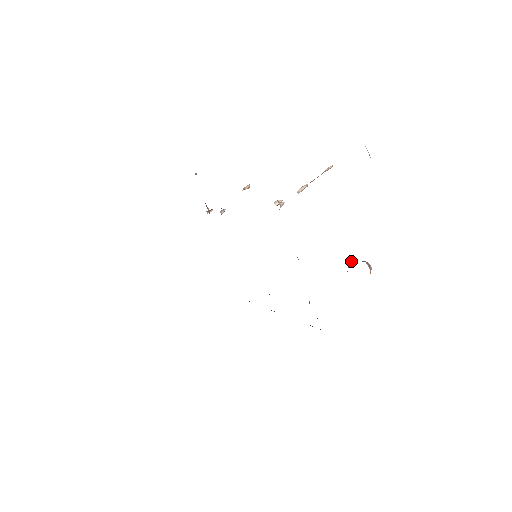
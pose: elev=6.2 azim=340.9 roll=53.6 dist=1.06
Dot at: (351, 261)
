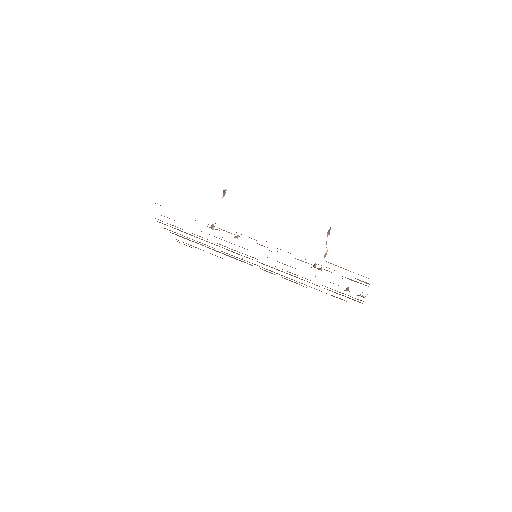
Dot at: (348, 288)
